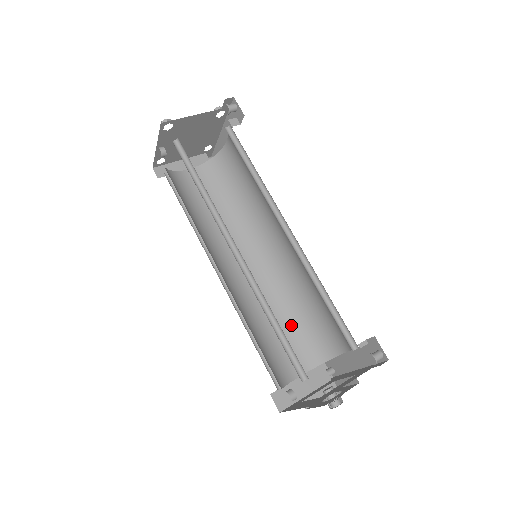
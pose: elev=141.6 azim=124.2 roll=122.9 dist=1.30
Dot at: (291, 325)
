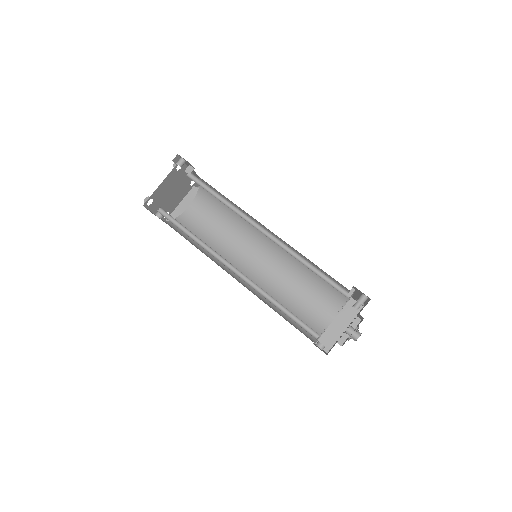
Dot at: (311, 286)
